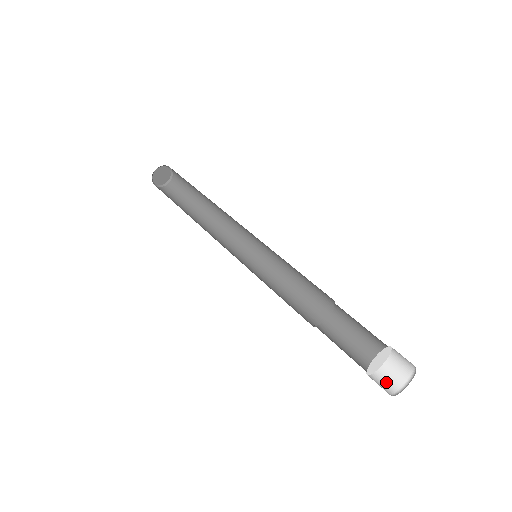
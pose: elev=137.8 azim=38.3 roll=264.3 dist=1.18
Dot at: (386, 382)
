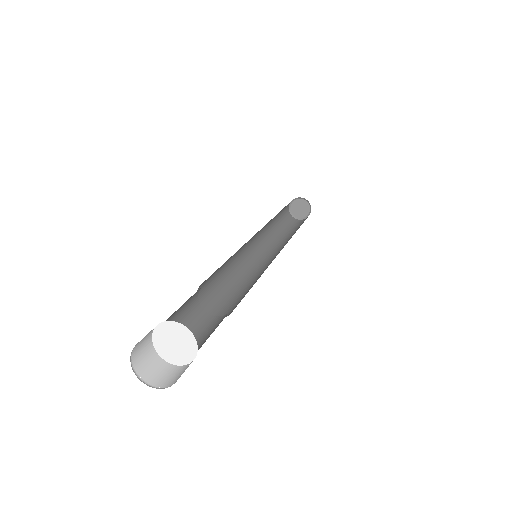
Dot at: (159, 374)
